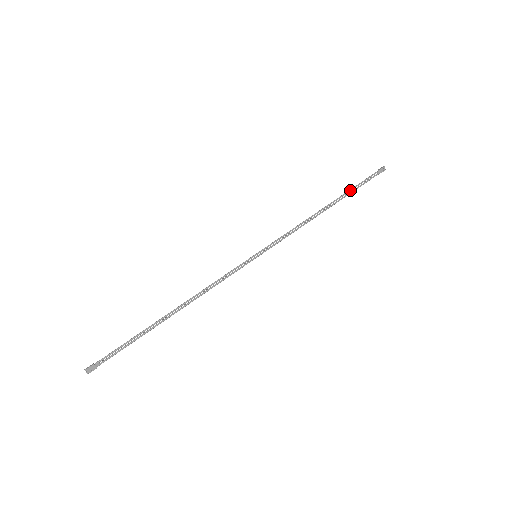
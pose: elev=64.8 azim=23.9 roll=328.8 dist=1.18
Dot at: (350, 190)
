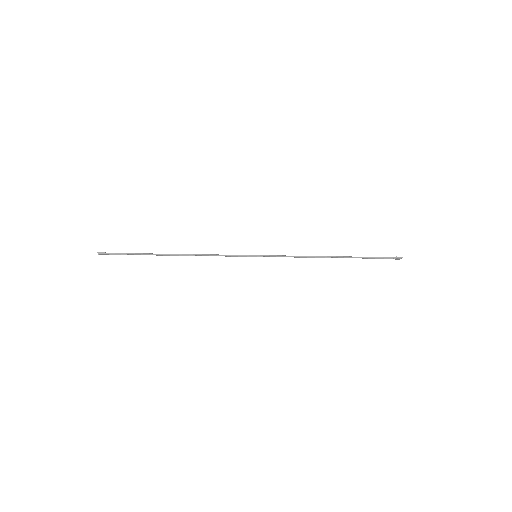
Dot at: (360, 257)
